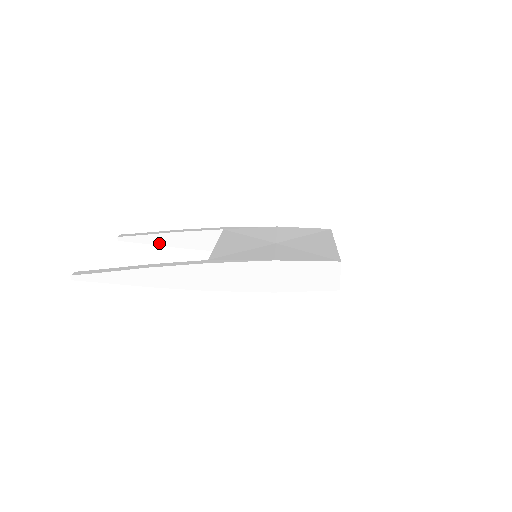
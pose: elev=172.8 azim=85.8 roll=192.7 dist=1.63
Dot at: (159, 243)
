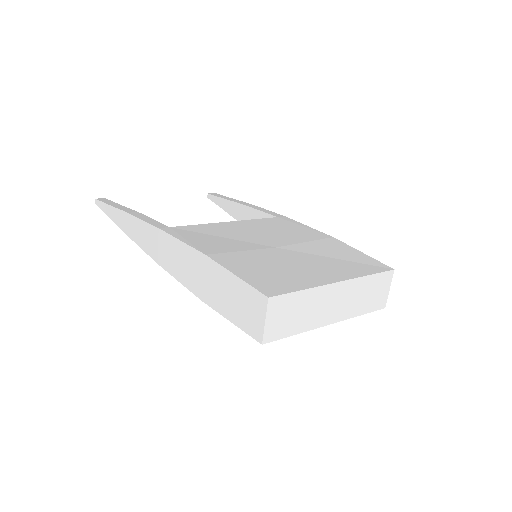
Dot at: (230, 212)
